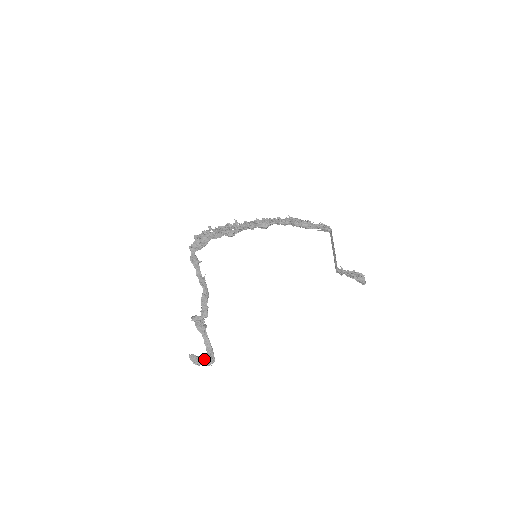
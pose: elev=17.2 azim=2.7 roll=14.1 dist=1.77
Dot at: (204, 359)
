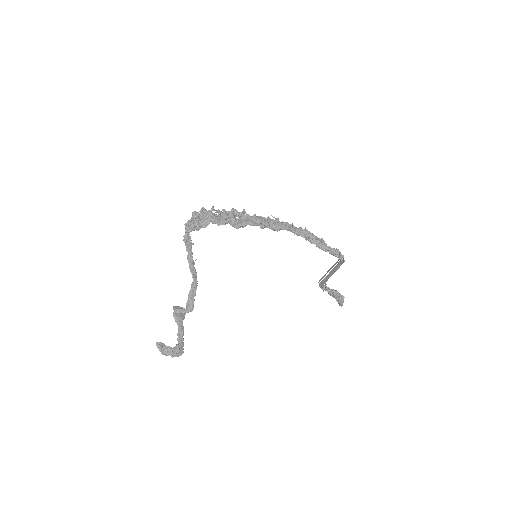
Dot at: (173, 350)
